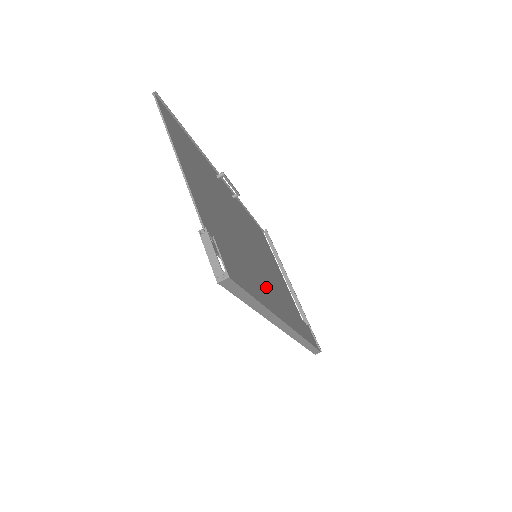
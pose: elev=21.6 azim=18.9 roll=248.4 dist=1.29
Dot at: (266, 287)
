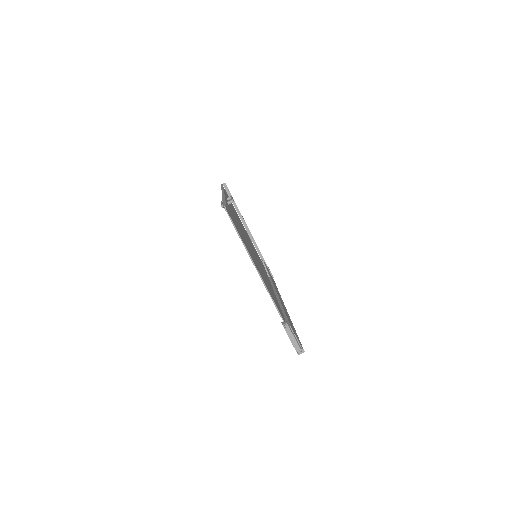
Dot at: (277, 294)
